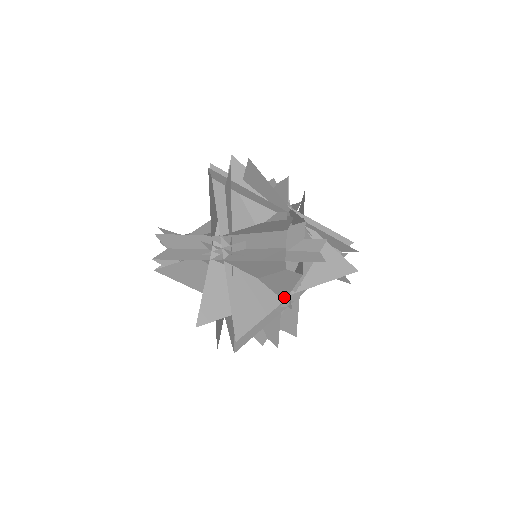
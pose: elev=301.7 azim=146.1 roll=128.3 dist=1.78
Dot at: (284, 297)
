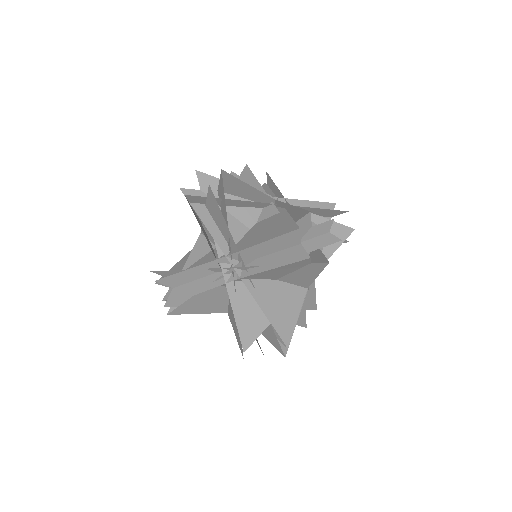
Dot at: (307, 285)
